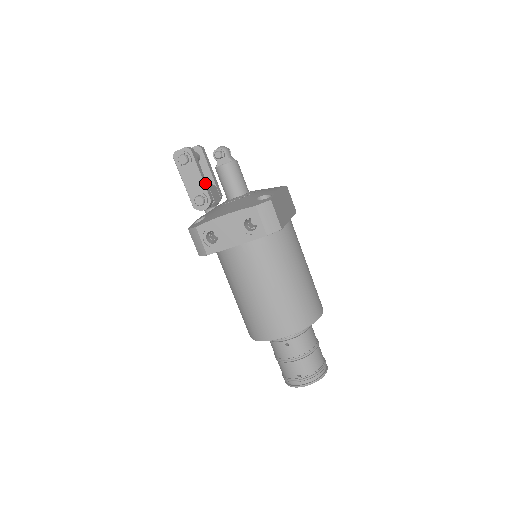
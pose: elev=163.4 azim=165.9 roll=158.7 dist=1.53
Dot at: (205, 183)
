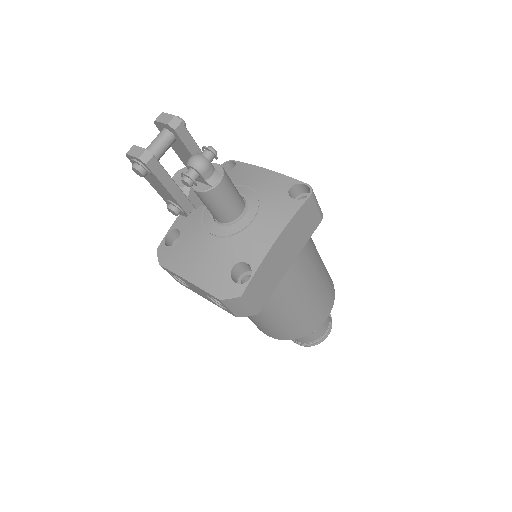
Dot at: (177, 196)
